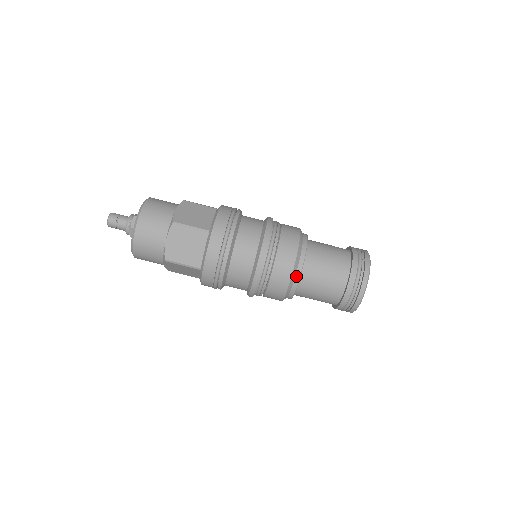
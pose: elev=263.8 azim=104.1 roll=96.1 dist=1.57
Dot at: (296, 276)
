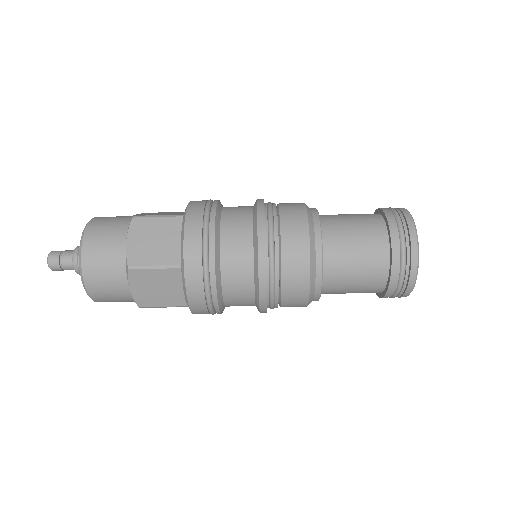
Dot at: occluded
